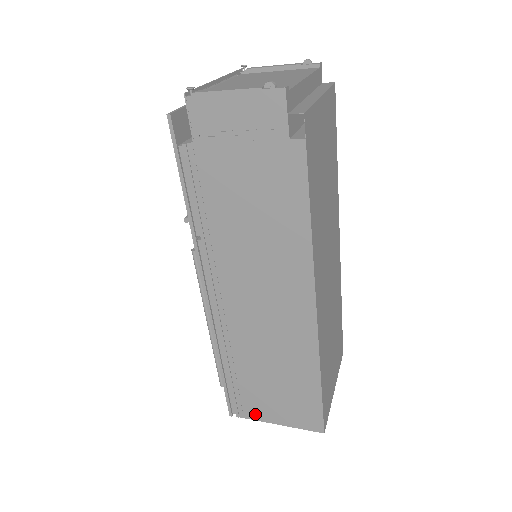
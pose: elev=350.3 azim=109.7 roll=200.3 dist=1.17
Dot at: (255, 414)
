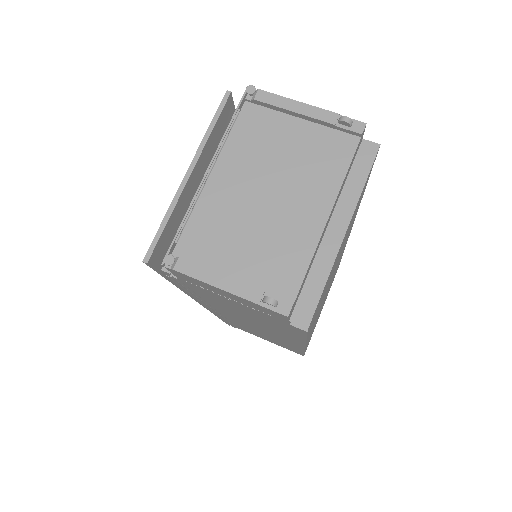
Dot at: occluded
